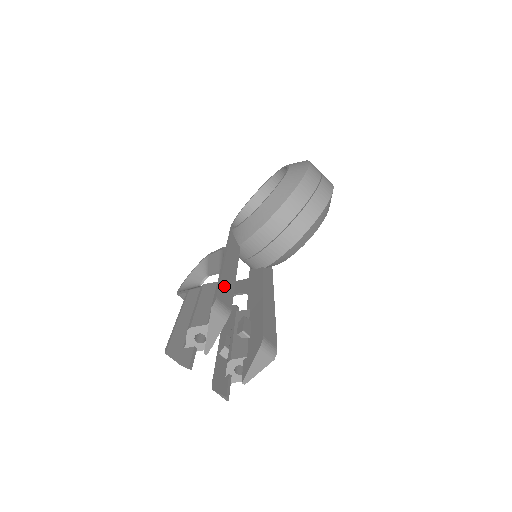
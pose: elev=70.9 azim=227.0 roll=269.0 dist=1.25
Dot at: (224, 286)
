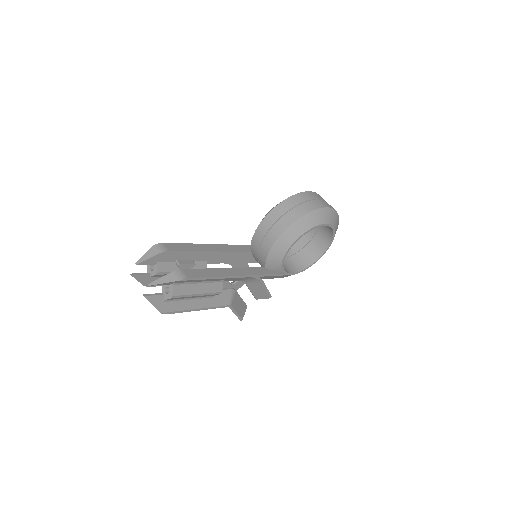
Dot at: (184, 246)
